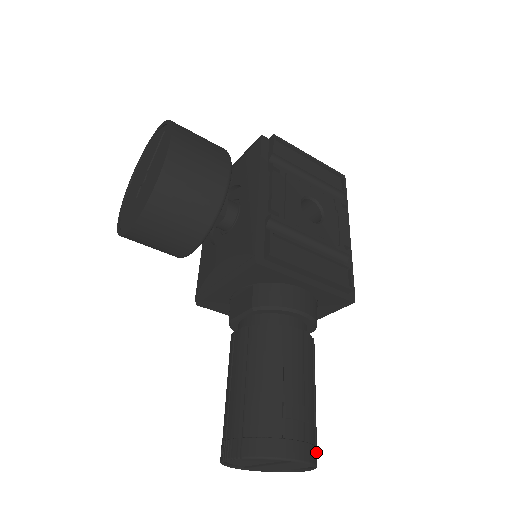
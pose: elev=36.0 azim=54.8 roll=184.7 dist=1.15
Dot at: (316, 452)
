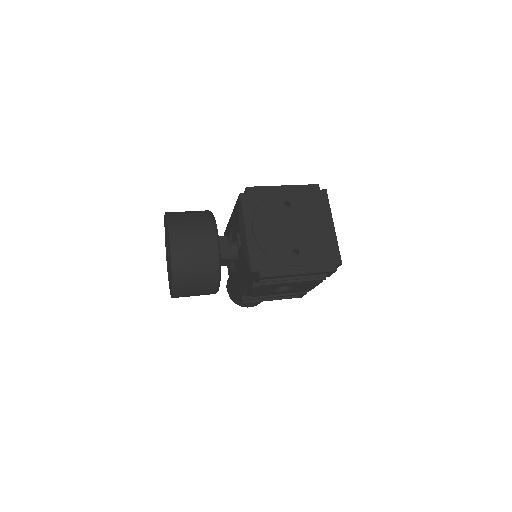
Dot at: occluded
